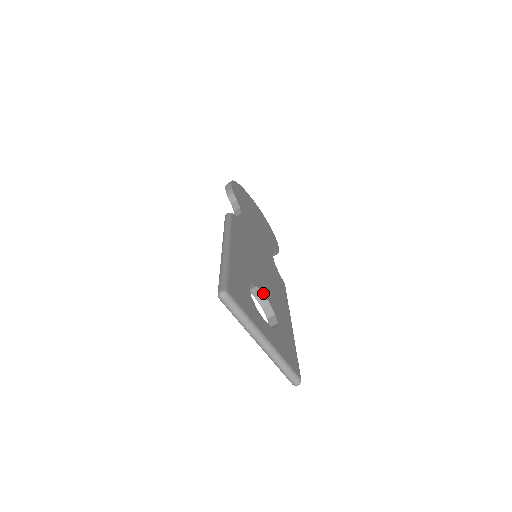
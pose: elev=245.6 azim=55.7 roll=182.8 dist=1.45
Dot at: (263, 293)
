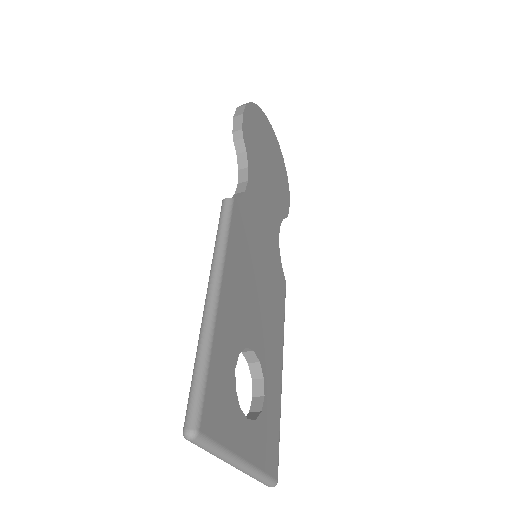
Dot at: (254, 350)
